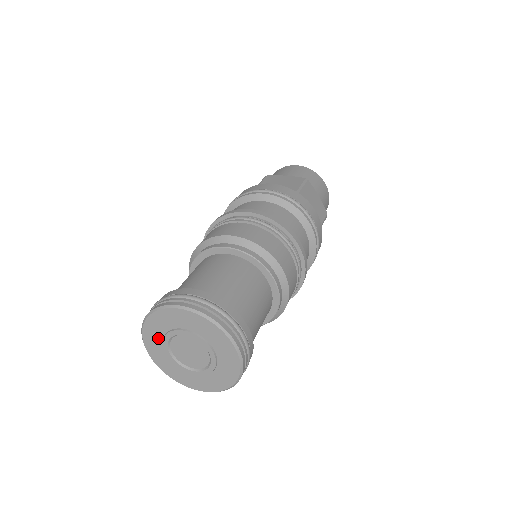
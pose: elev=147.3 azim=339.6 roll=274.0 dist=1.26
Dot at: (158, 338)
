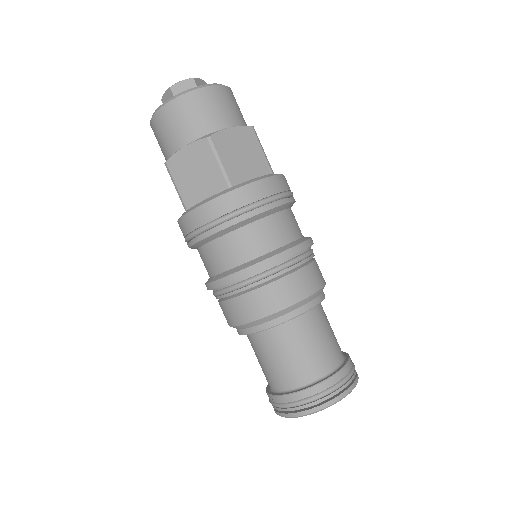
Dot at: occluded
